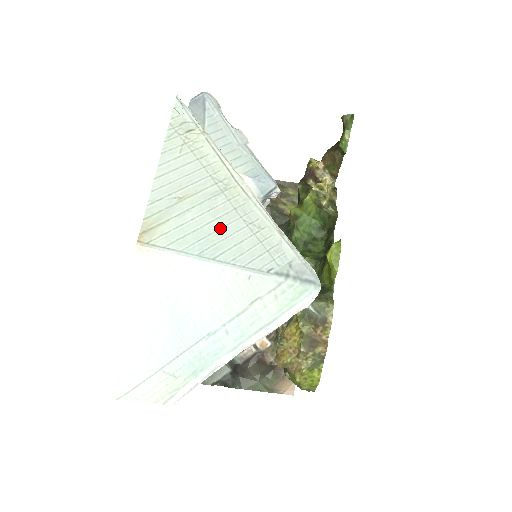
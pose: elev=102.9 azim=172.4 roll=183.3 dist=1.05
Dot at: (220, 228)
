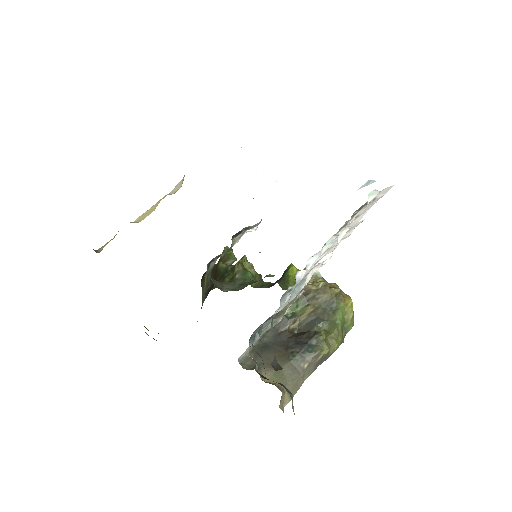
Dot at: occluded
